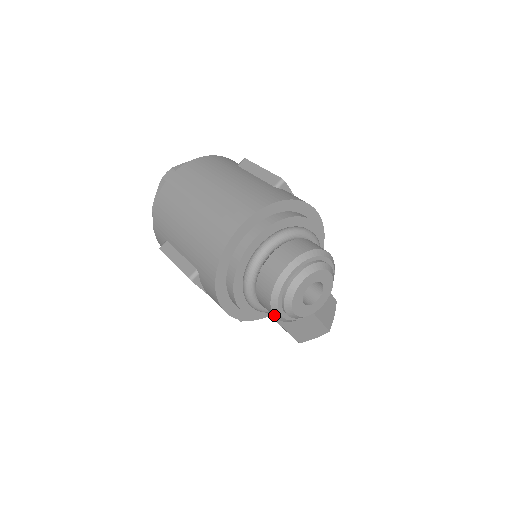
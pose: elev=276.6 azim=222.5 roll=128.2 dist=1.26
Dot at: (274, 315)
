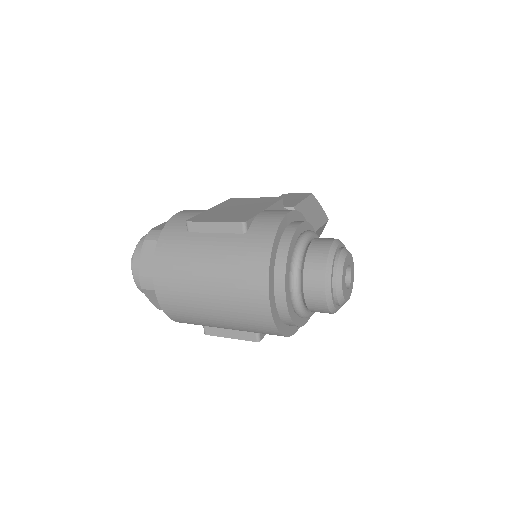
Dot at: occluded
